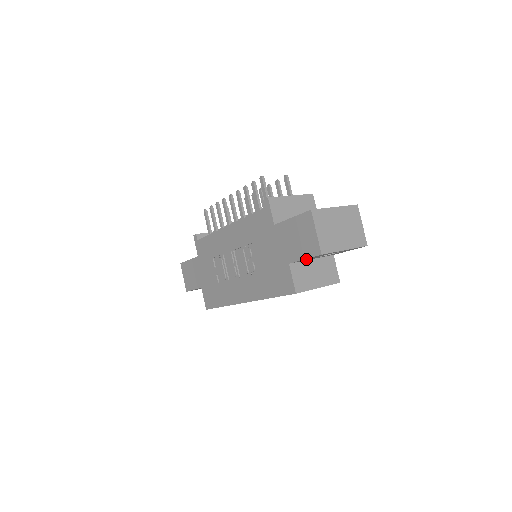
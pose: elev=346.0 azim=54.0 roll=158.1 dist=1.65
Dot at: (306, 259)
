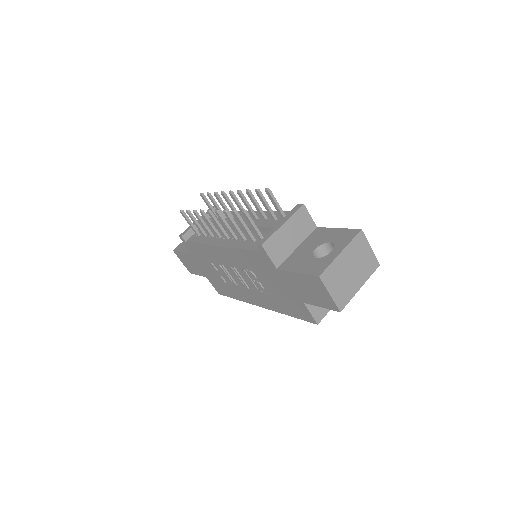
Dot at: occluded
